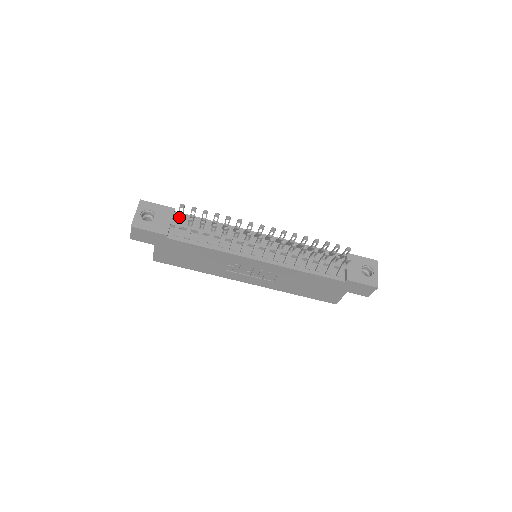
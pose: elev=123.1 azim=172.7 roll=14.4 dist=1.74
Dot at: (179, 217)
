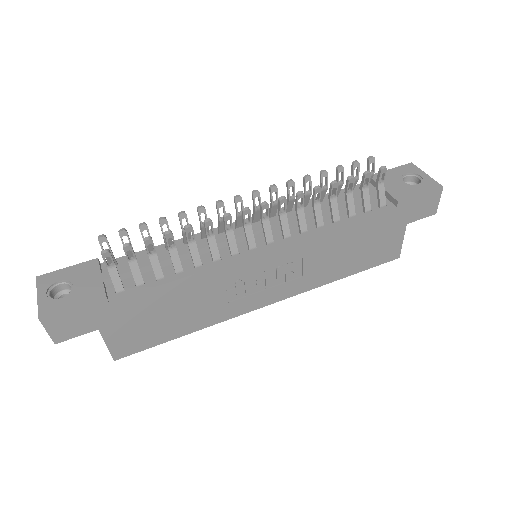
Dot at: (105, 253)
